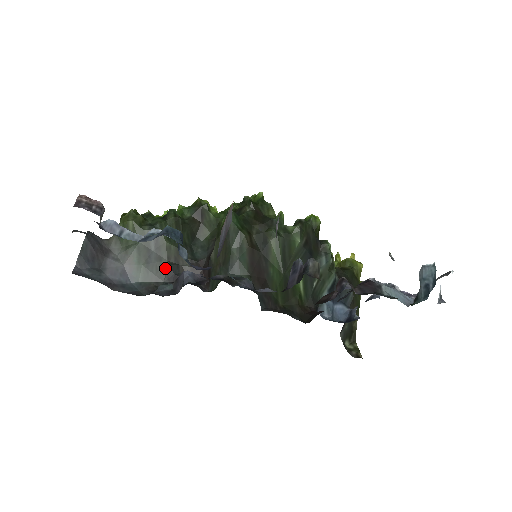
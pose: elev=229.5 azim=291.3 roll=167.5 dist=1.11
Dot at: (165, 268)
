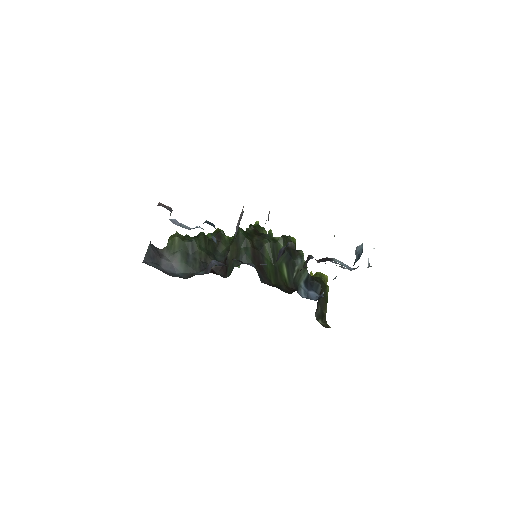
Dot at: (198, 264)
